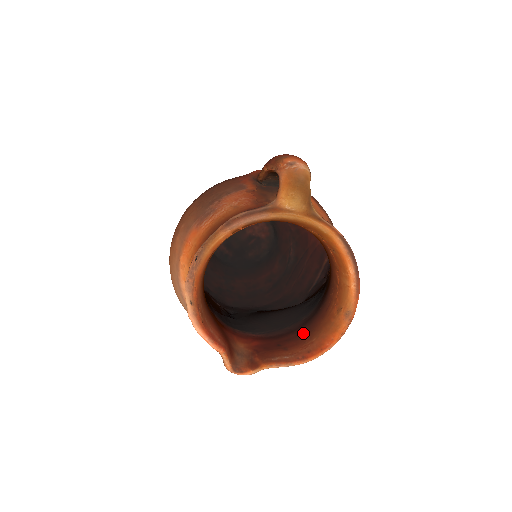
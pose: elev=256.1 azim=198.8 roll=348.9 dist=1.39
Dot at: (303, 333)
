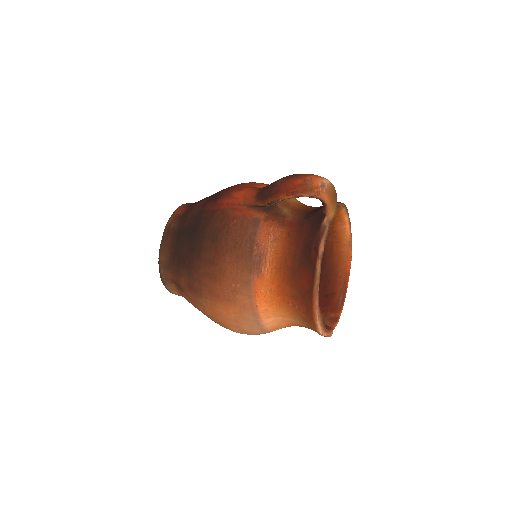
Dot at: (327, 276)
